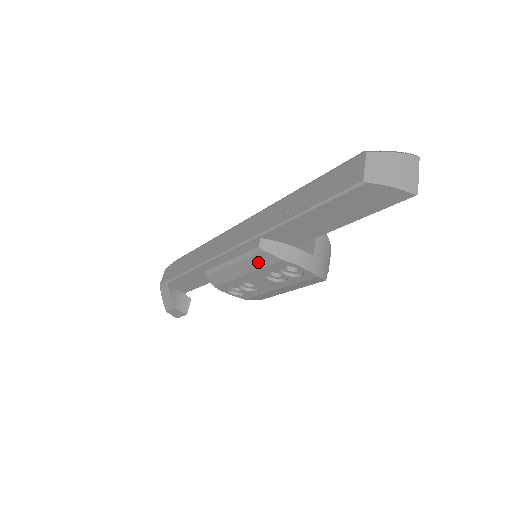
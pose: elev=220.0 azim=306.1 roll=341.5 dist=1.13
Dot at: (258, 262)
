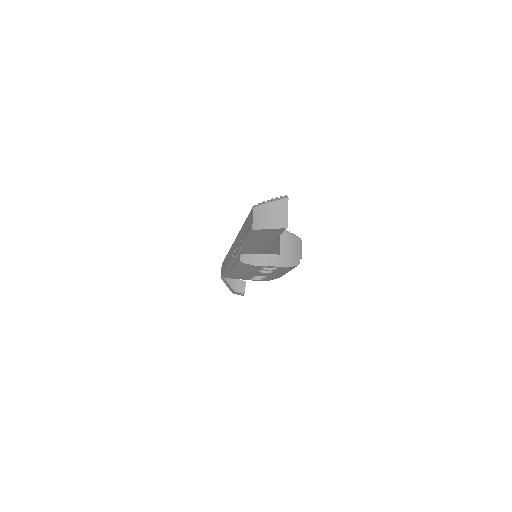
Dot at: (247, 268)
